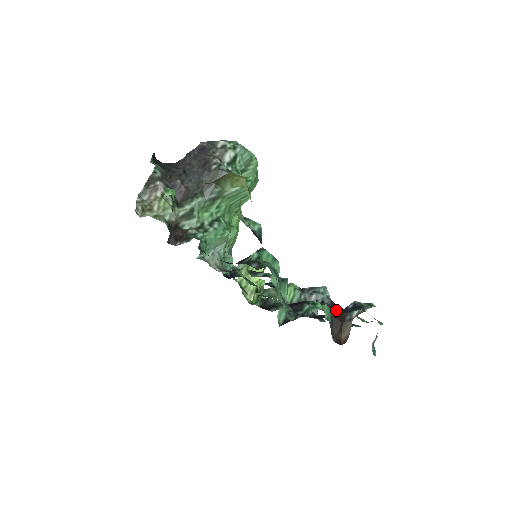
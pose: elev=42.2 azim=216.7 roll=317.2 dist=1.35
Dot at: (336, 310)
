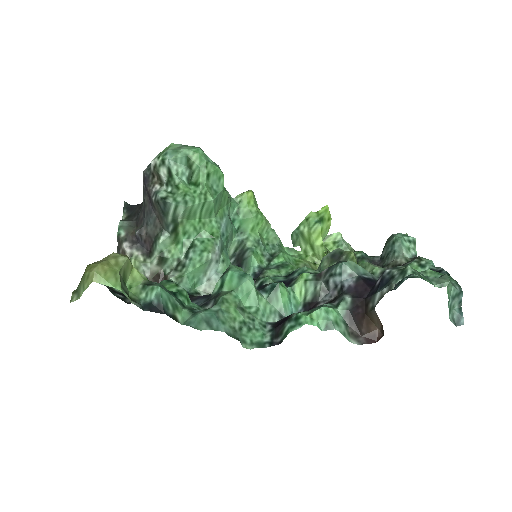
Dot at: (359, 294)
